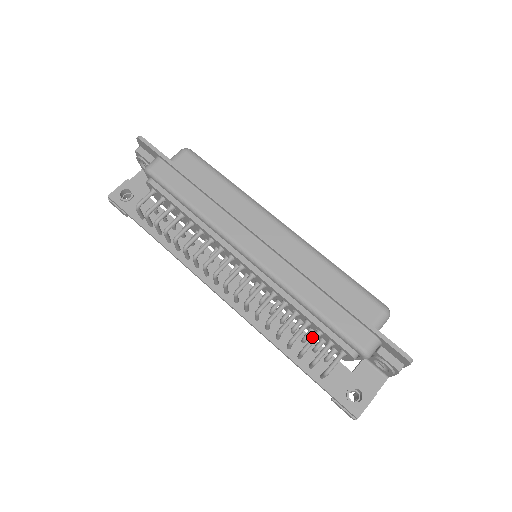
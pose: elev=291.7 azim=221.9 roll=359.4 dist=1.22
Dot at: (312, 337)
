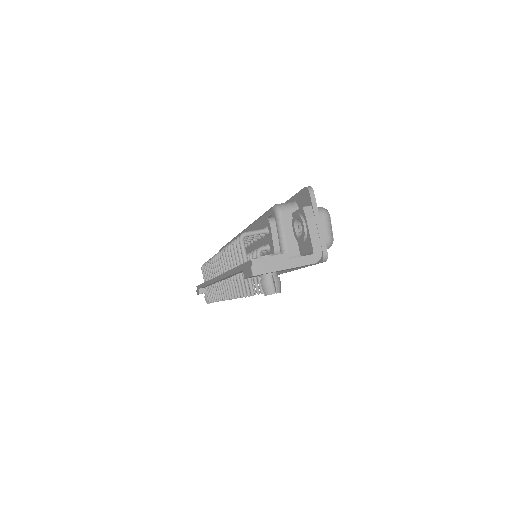
Dot at: occluded
